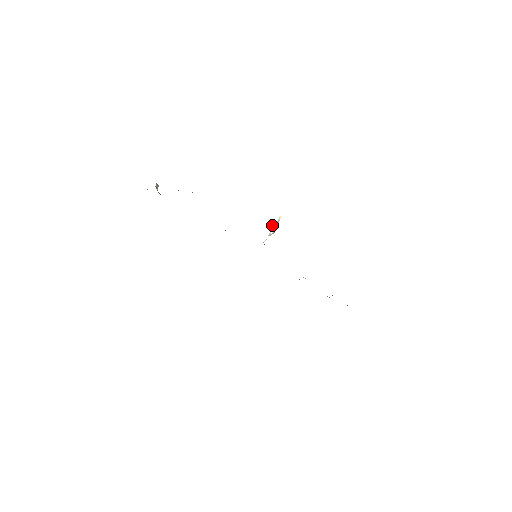
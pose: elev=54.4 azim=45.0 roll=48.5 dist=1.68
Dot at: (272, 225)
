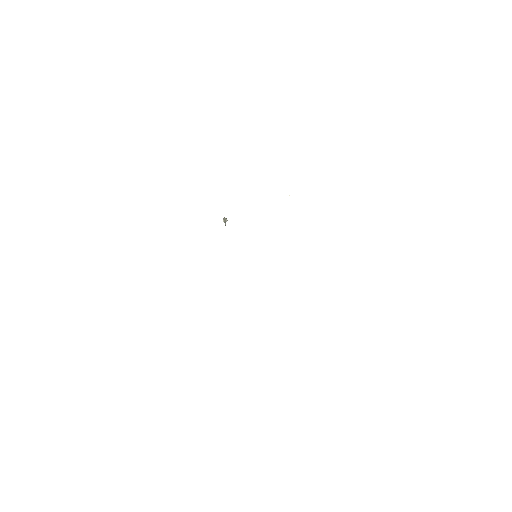
Dot at: occluded
